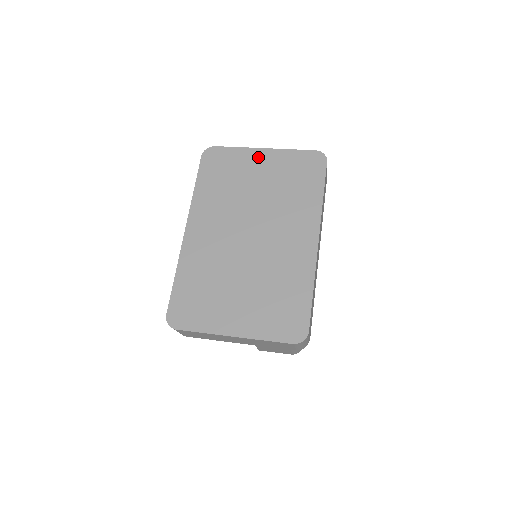
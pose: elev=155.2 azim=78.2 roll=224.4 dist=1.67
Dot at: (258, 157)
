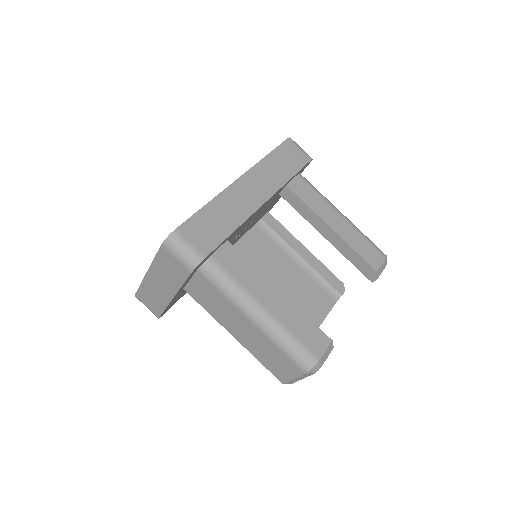
Dot at: occluded
